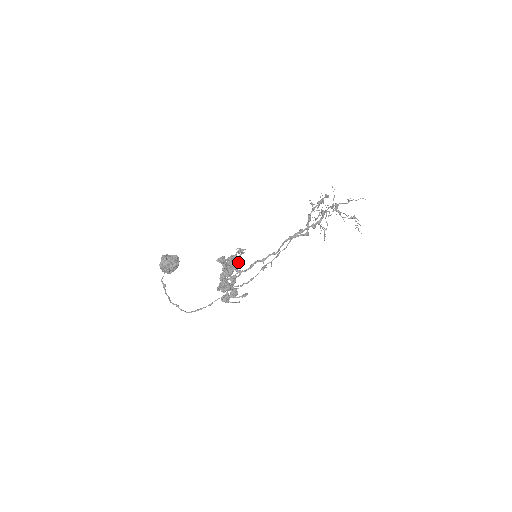
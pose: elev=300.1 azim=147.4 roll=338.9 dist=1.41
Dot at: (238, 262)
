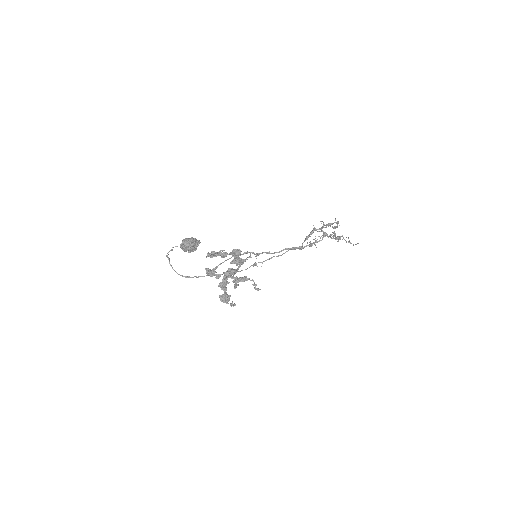
Dot at: (242, 264)
